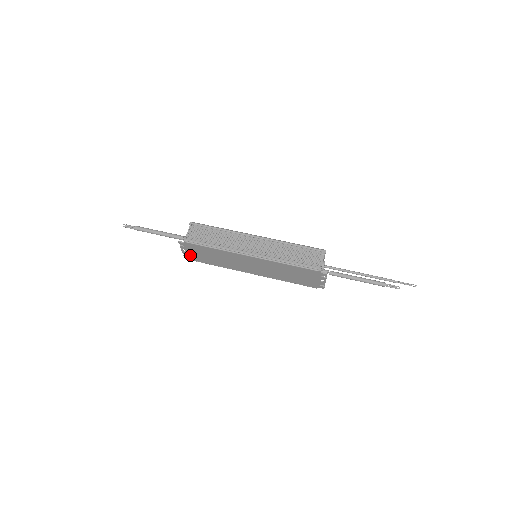
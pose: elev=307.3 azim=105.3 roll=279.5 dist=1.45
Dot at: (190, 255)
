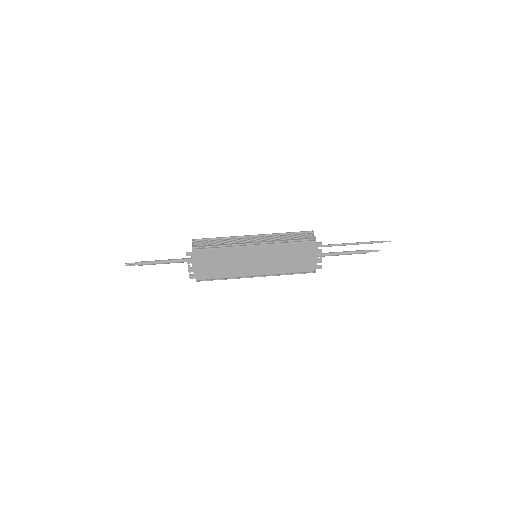
Dot at: (196, 271)
